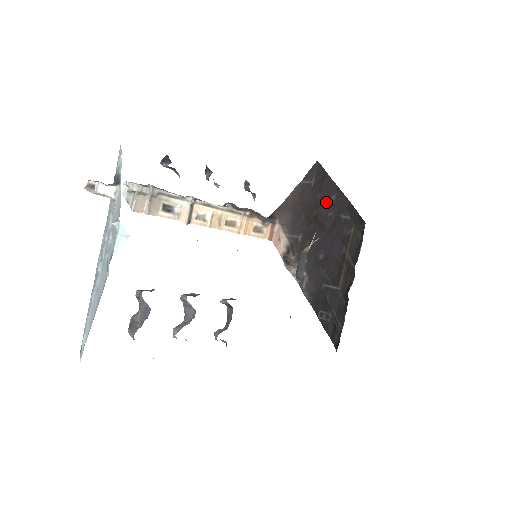
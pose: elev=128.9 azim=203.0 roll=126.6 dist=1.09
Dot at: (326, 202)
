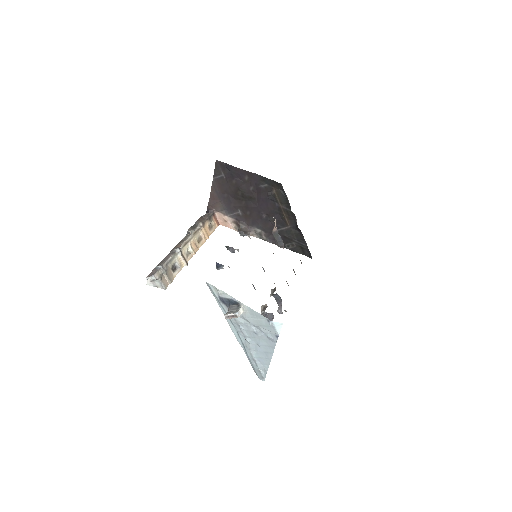
Dot at: (243, 183)
